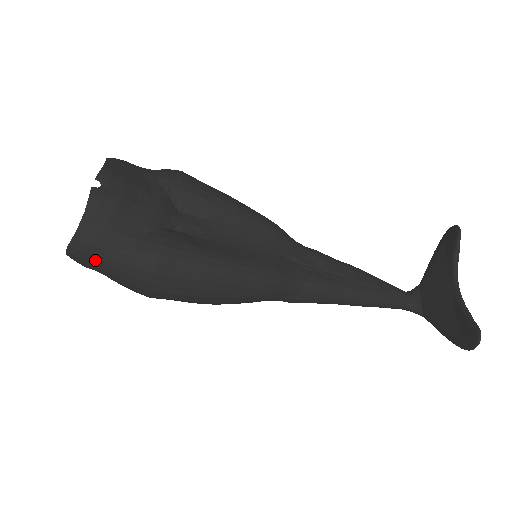
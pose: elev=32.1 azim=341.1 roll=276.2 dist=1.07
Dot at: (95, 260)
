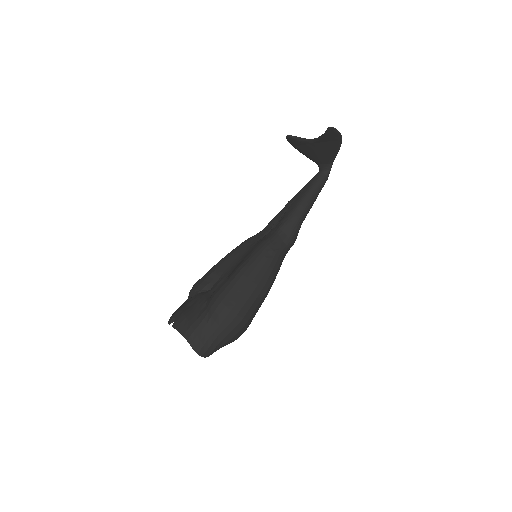
Dot at: (208, 338)
